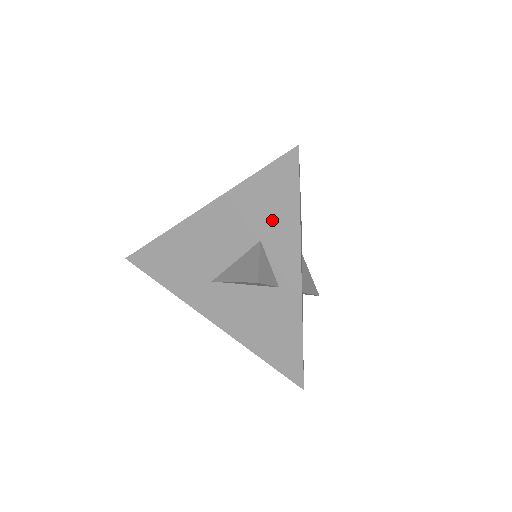
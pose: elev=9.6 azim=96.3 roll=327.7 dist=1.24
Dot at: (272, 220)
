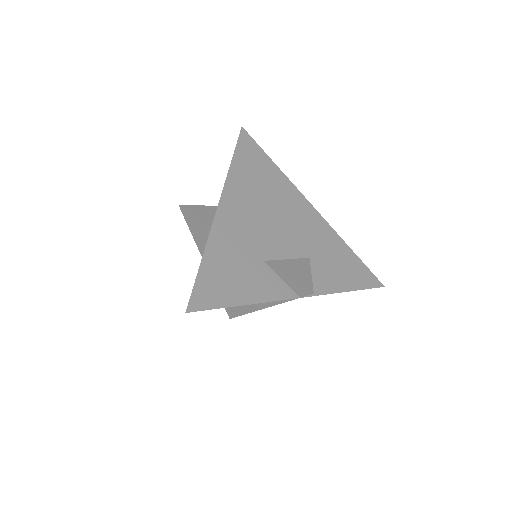
Dot at: occluded
